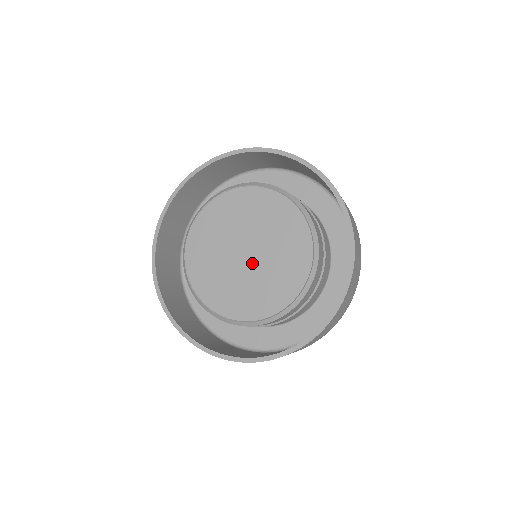
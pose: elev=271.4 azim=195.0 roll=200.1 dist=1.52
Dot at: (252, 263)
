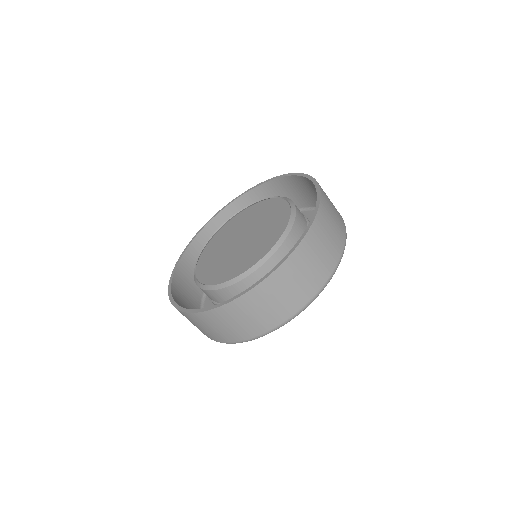
Dot at: (240, 247)
